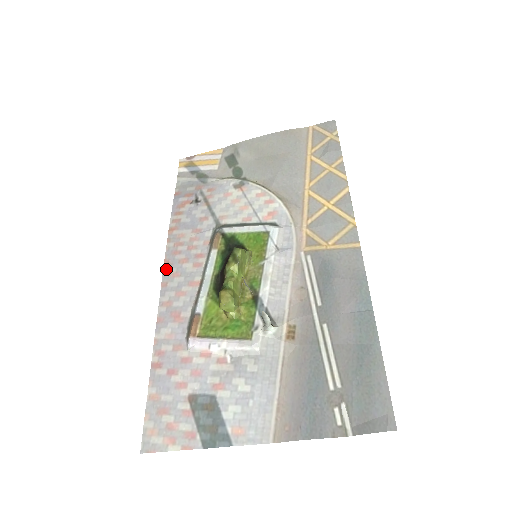
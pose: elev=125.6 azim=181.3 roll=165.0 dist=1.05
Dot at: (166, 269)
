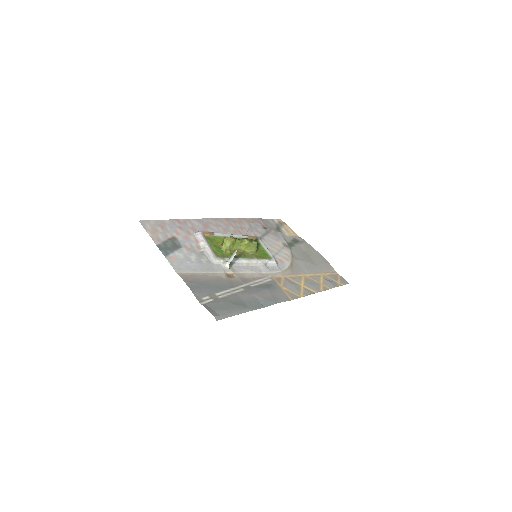
Dot at: (224, 219)
